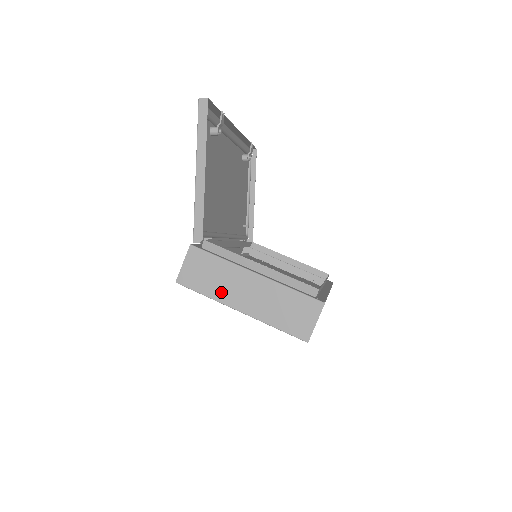
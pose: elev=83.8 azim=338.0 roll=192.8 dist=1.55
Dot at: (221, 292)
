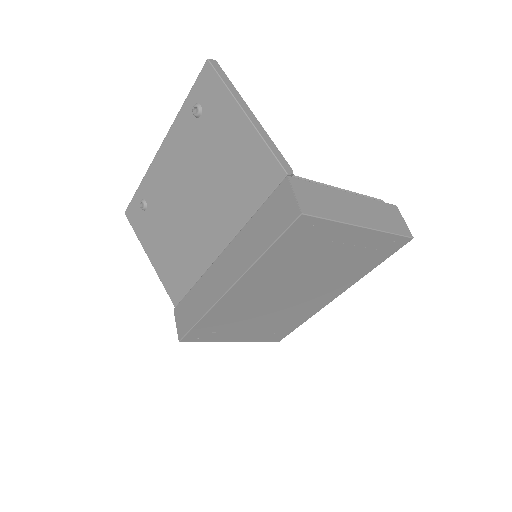
Dot at: (340, 213)
